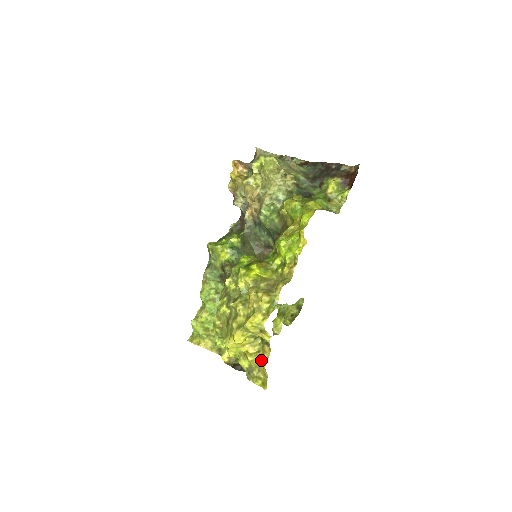
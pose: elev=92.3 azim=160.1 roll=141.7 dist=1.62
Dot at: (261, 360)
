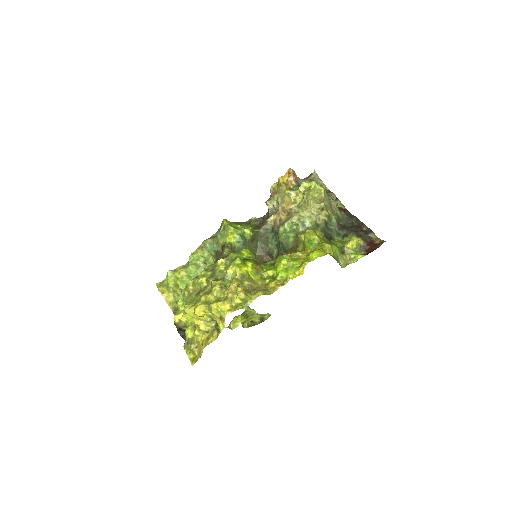
Dot at: (205, 340)
